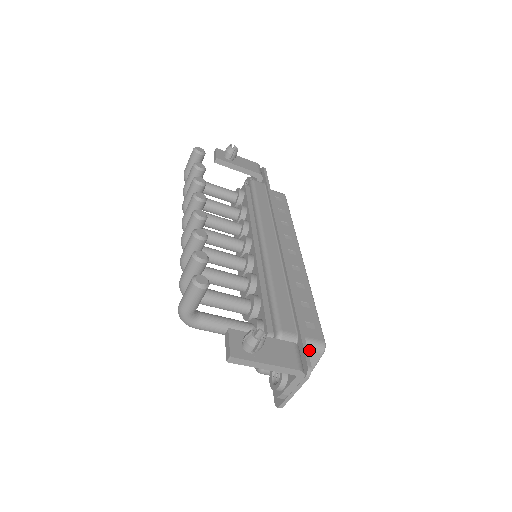
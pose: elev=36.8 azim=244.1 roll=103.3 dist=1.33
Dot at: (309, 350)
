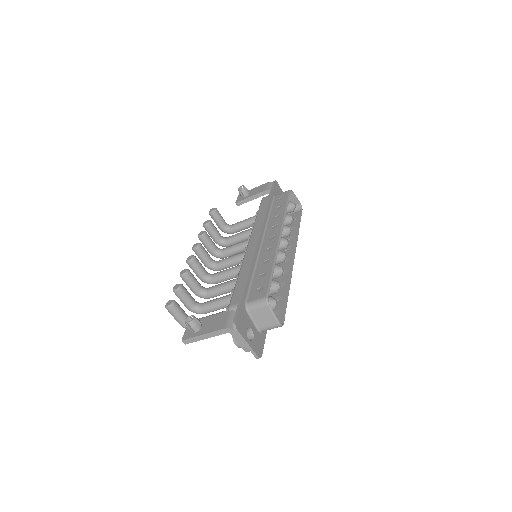
Dot at: (257, 308)
